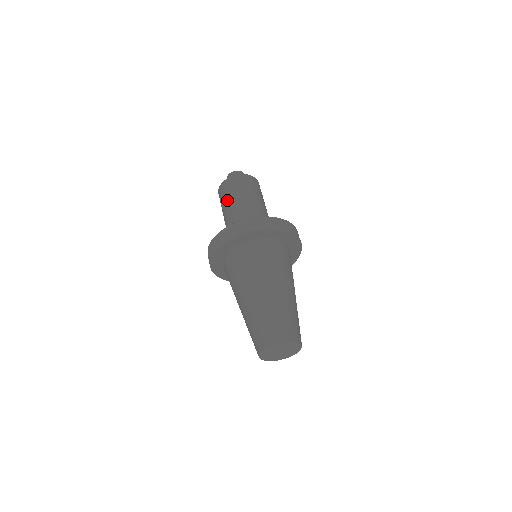
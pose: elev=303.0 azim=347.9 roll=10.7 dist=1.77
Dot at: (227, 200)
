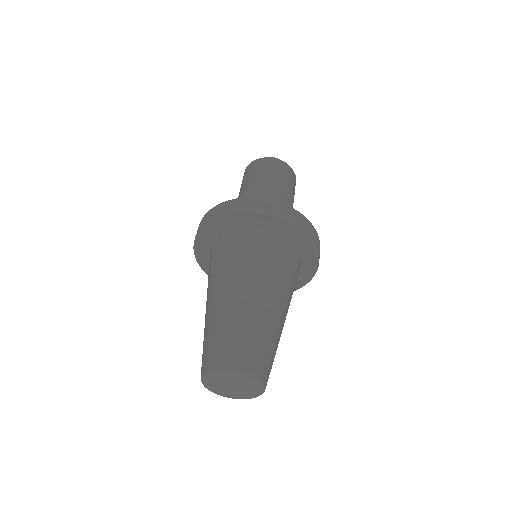
Dot at: occluded
